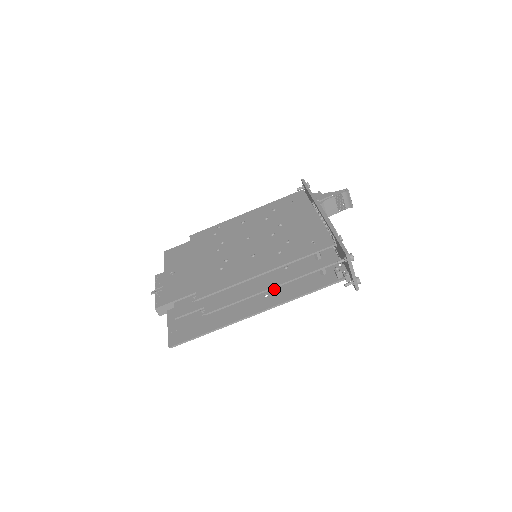
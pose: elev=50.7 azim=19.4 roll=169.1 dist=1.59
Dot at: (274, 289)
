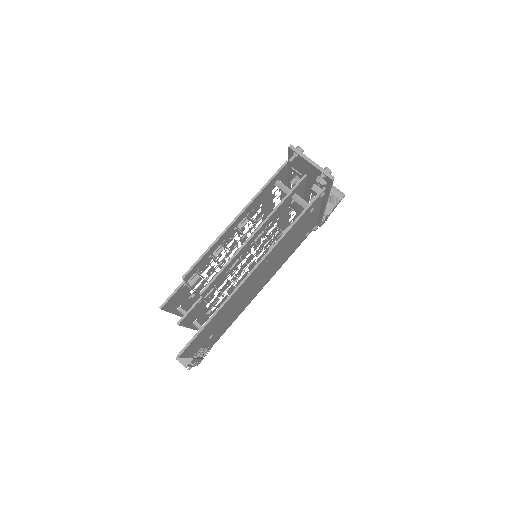
Dot at: occluded
